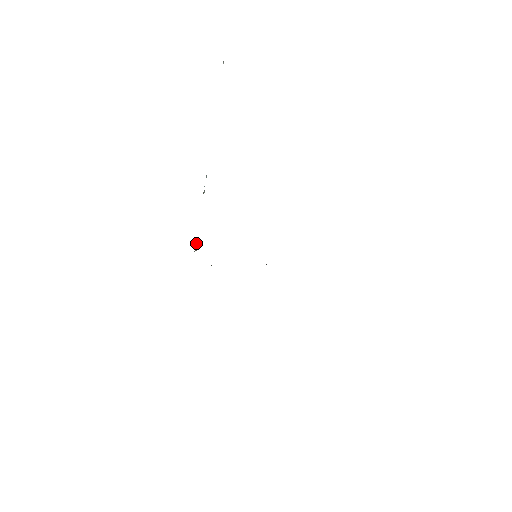
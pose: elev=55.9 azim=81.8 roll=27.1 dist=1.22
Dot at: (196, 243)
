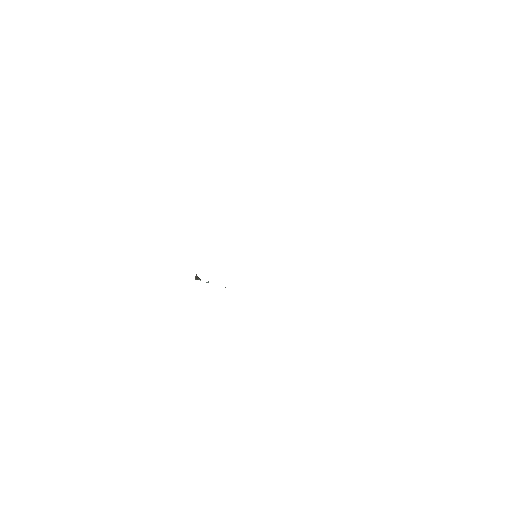
Dot at: occluded
